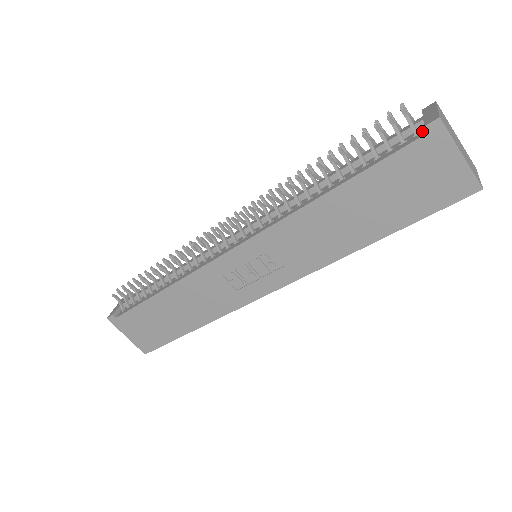
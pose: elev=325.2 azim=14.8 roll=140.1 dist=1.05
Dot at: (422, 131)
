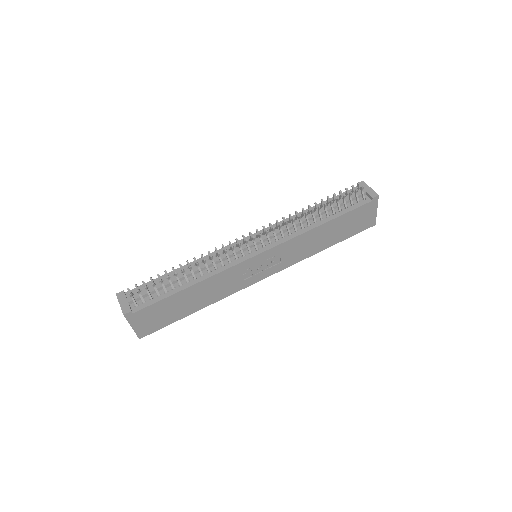
Dot at: (367, 198)
